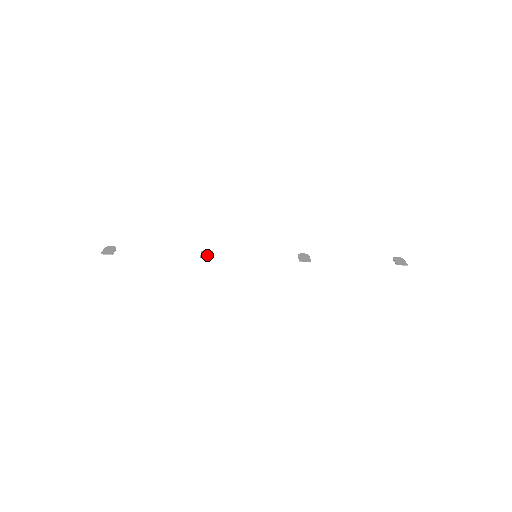
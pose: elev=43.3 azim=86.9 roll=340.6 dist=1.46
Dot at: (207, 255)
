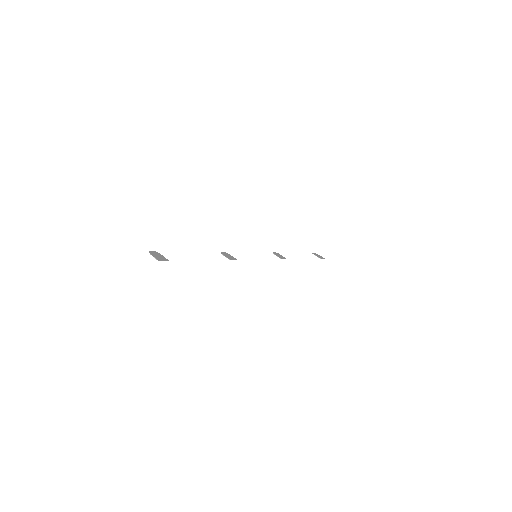
Dot at: (231, 257)
